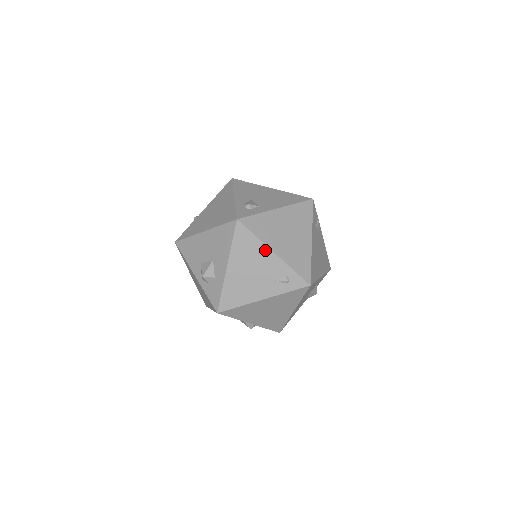
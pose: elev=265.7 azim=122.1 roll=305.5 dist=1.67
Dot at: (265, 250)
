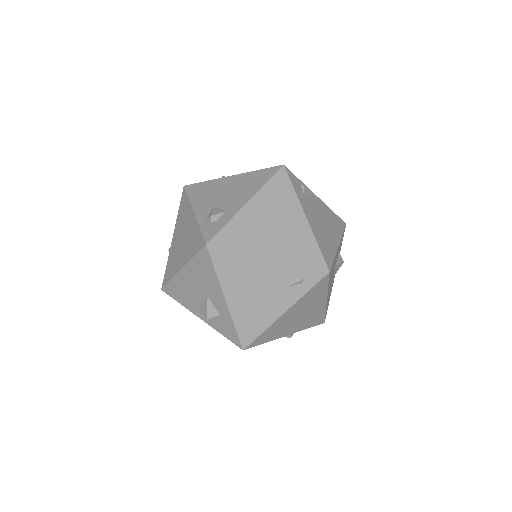
Dot at: (257, 261)
